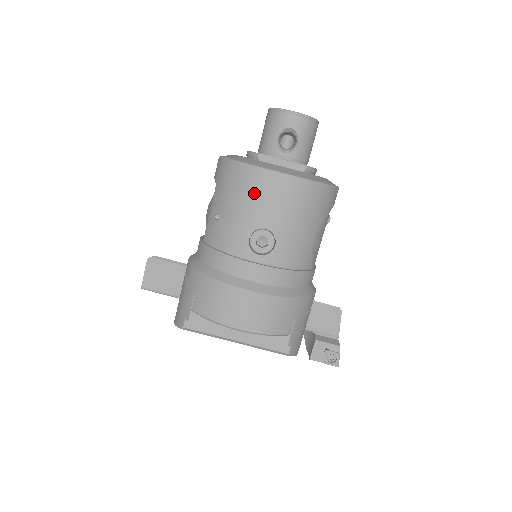
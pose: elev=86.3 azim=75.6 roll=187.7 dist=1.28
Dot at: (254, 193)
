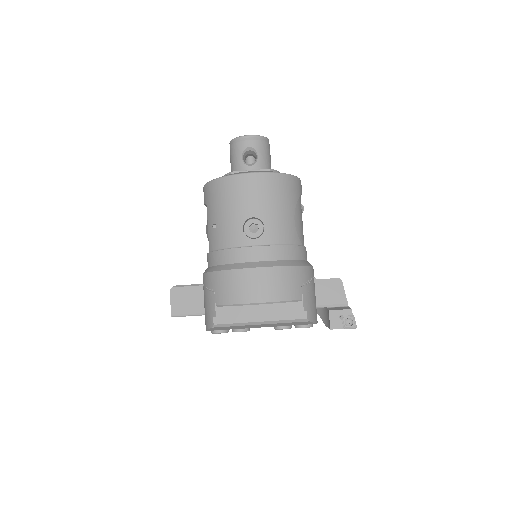
Dot at: (235, 194)
